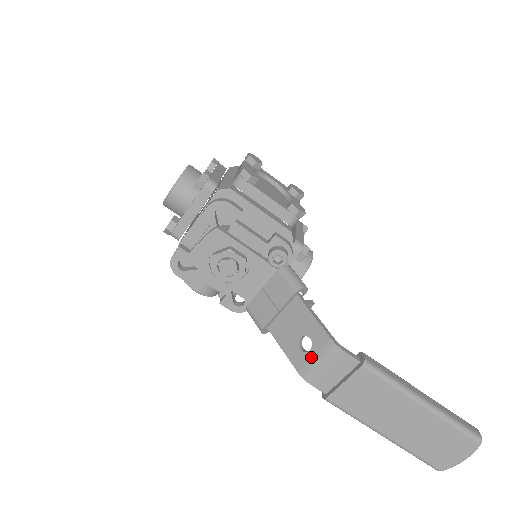
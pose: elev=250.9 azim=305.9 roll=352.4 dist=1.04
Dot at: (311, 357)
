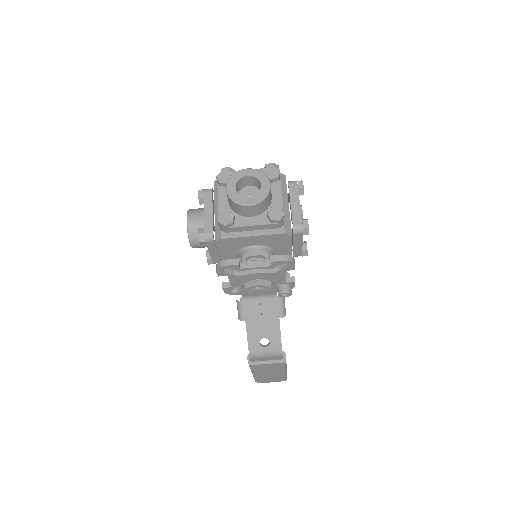
Dot at: (263, 351)
